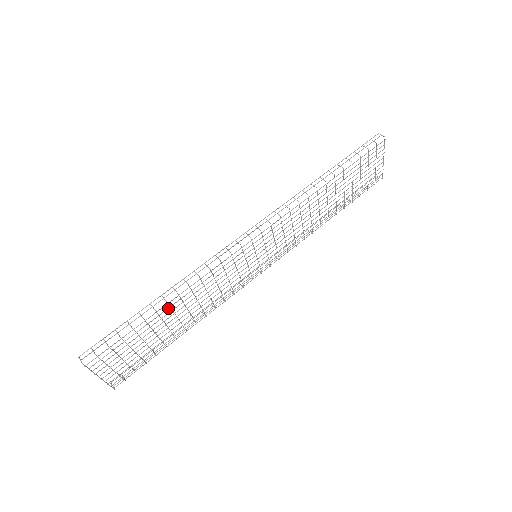
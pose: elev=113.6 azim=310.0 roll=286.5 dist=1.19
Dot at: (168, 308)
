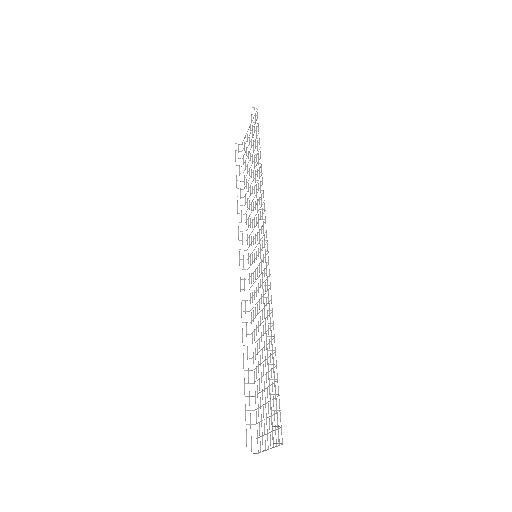
Dot at: occluded
